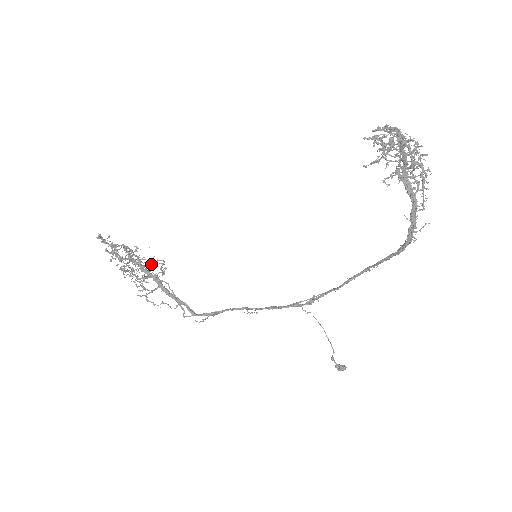
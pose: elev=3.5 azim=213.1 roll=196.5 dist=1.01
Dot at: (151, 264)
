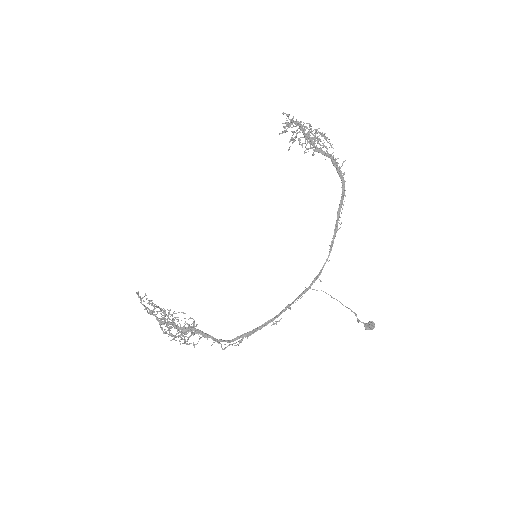
Dot at: (183, 312)
